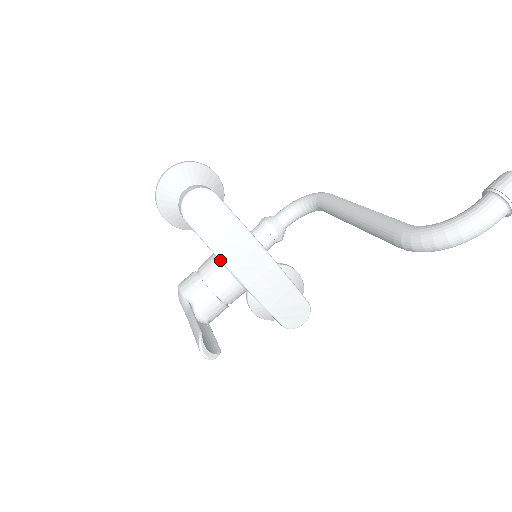
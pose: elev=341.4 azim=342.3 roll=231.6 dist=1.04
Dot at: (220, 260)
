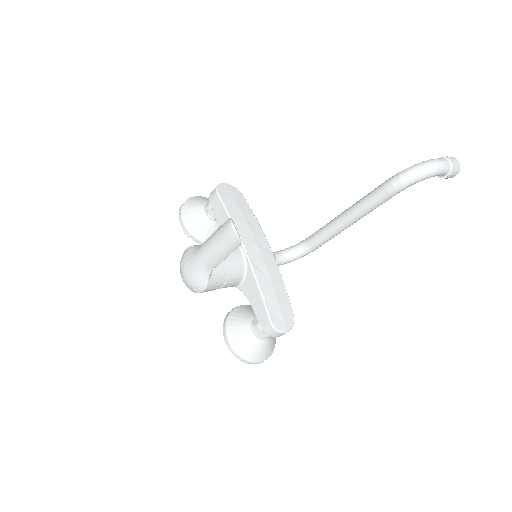
Dot at: occluded
